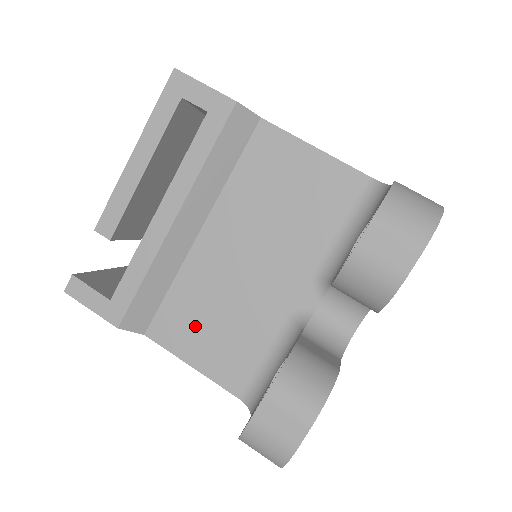
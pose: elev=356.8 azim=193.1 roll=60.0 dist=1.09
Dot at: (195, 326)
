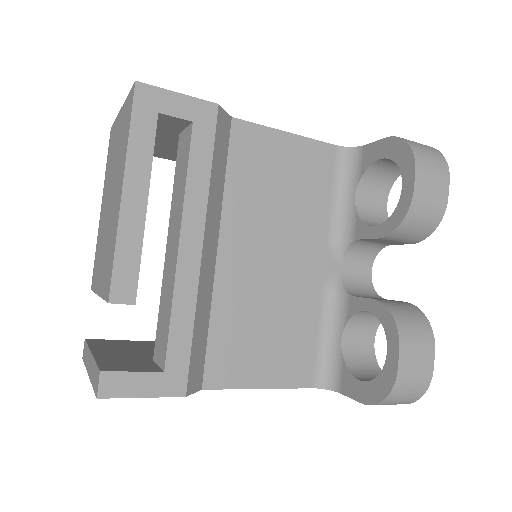
Dot at: (250, 348)
